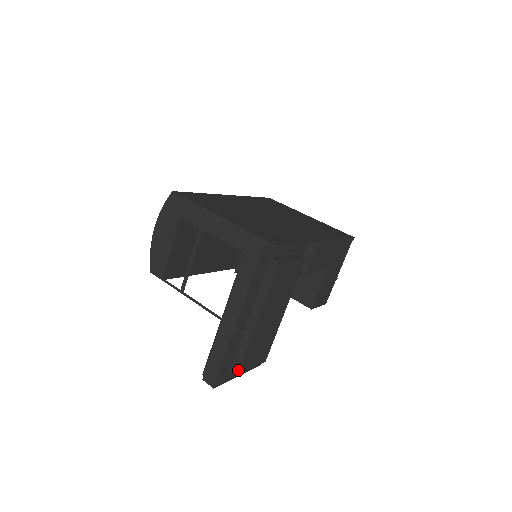
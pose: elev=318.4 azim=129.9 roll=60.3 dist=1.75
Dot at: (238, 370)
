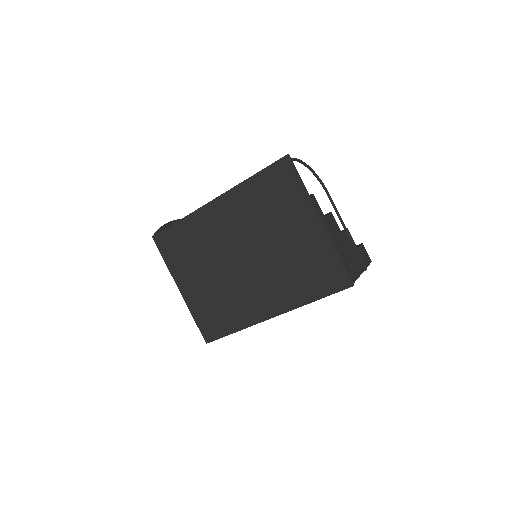
Dot at: occluded
